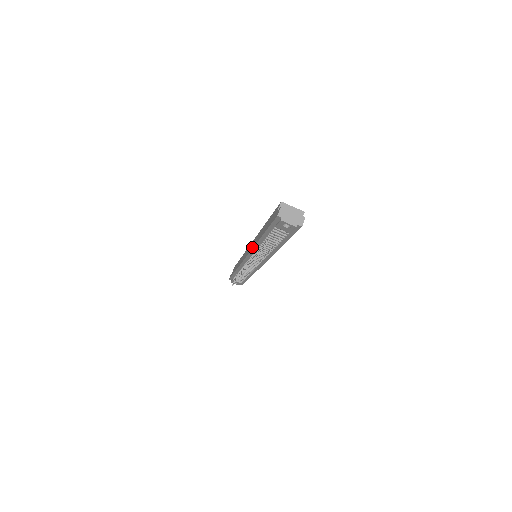
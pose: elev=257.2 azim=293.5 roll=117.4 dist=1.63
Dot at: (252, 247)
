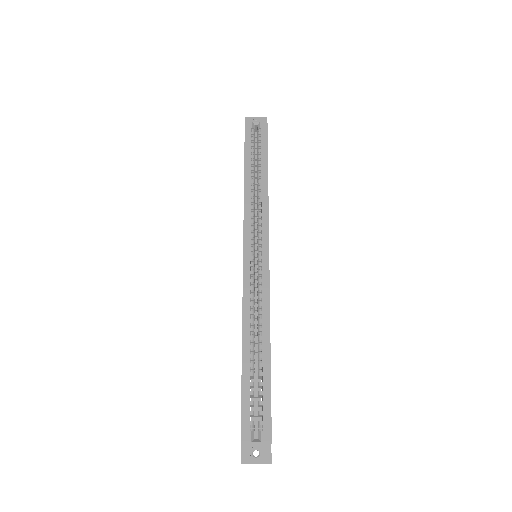
Dot at: occluded
